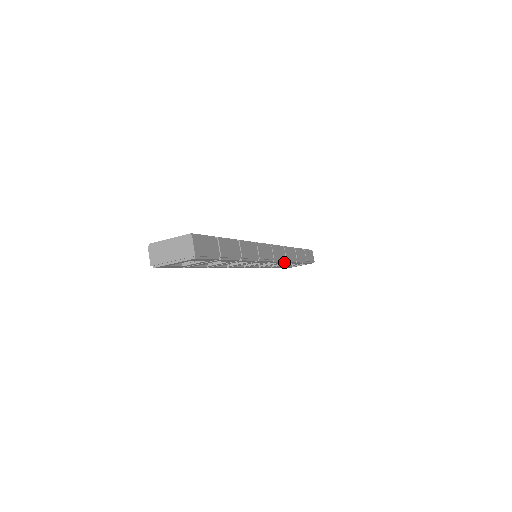
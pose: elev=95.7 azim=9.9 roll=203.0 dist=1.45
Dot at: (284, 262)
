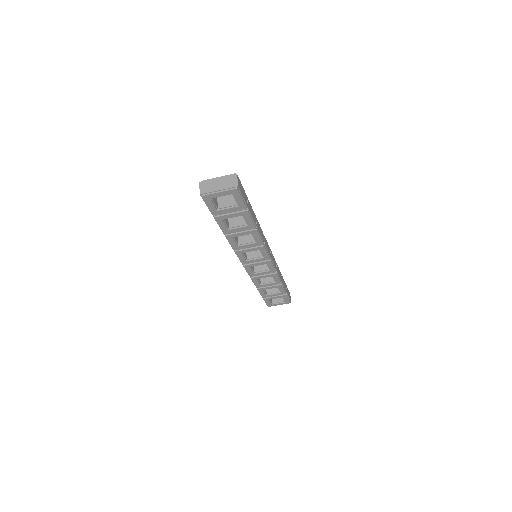
Dot at: (275, 274)
